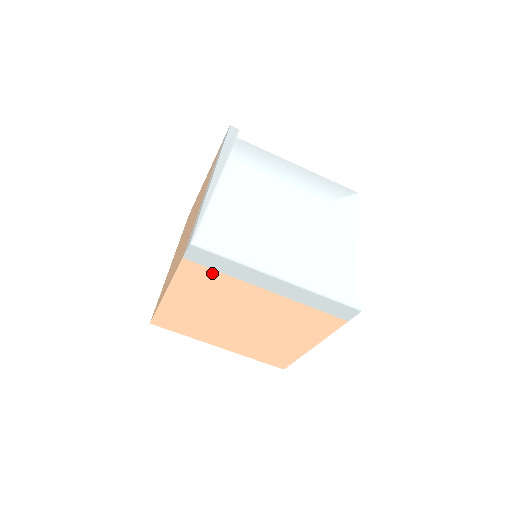
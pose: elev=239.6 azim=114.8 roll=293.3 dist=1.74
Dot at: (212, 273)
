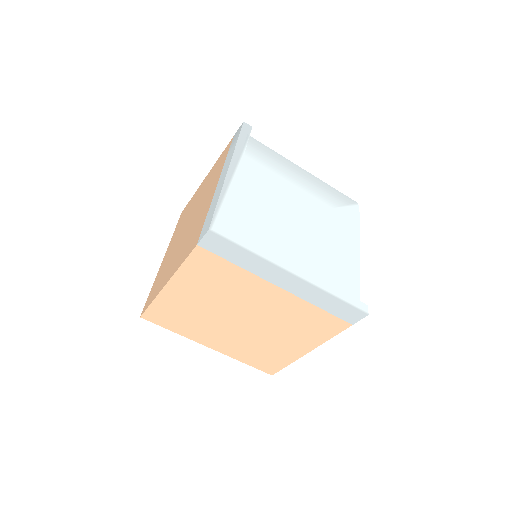
Dot at: (224, 264)
